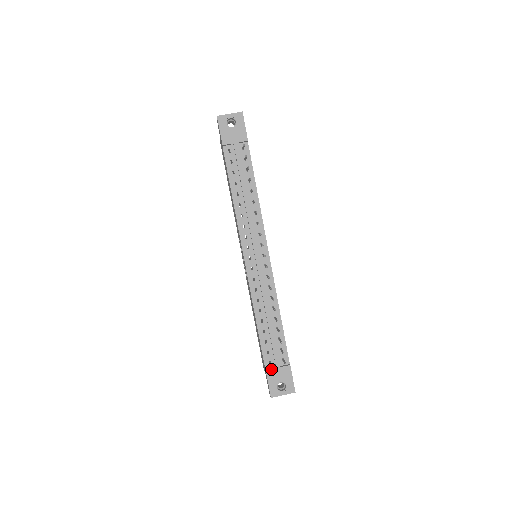
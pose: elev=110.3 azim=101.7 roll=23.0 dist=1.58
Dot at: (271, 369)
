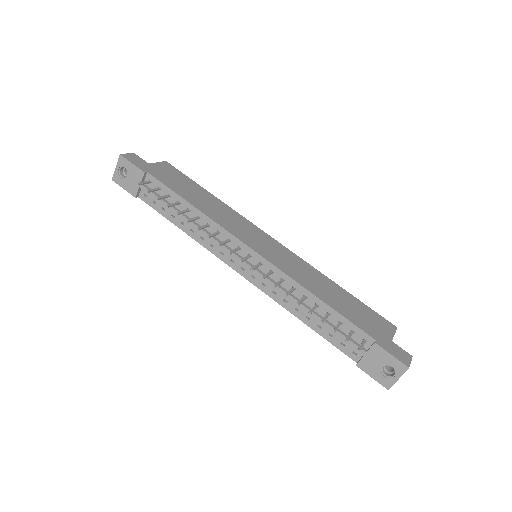
Dot at: (360, 360)
